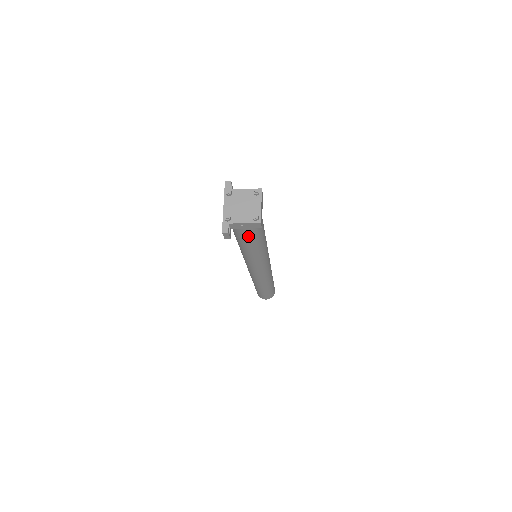
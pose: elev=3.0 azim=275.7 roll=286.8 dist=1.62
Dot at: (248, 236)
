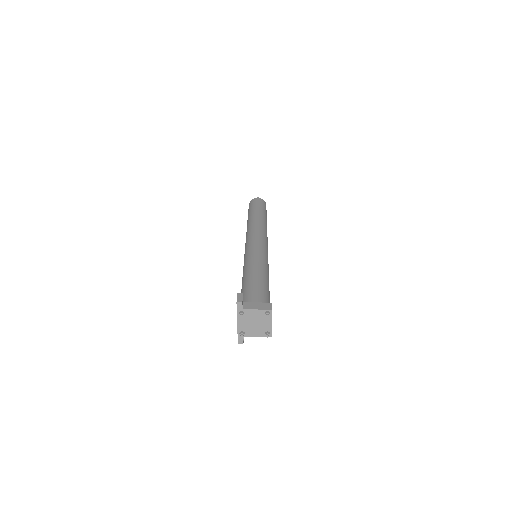
Dot at: occluded
